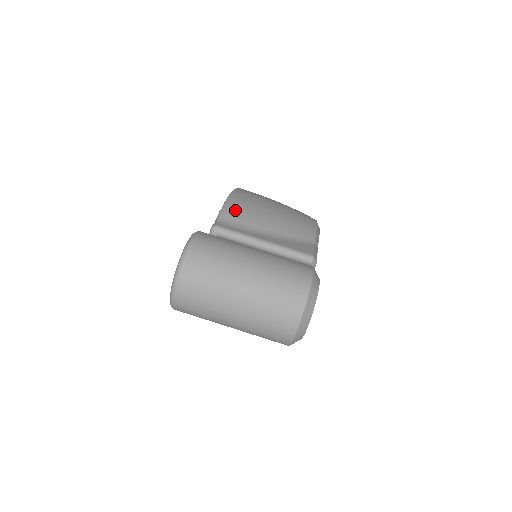
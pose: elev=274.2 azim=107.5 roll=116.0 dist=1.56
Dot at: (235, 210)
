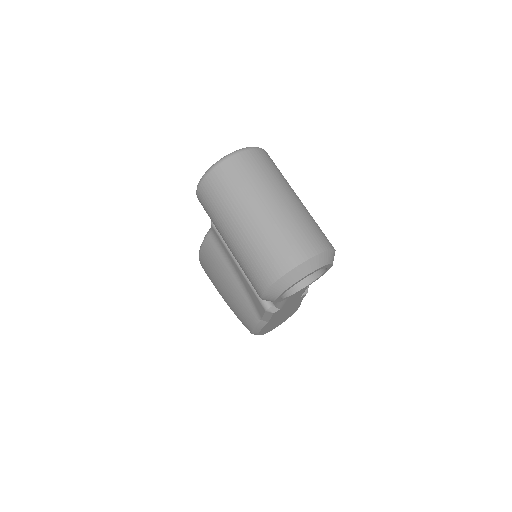
Dot at: occluded
